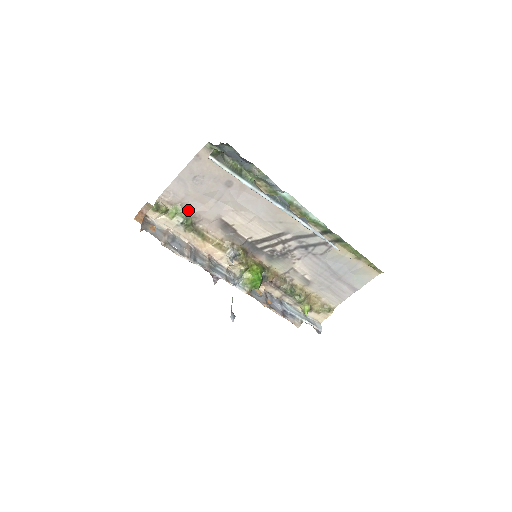
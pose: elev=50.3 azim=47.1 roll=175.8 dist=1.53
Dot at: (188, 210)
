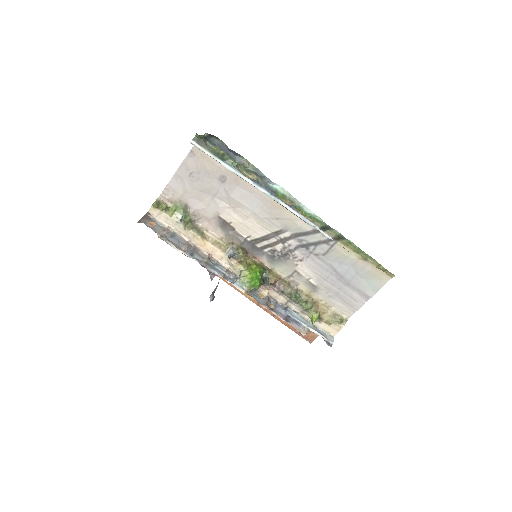
Dot at: (187, 208)
